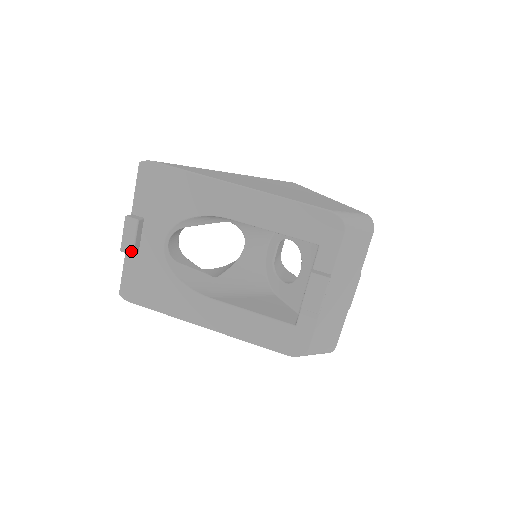
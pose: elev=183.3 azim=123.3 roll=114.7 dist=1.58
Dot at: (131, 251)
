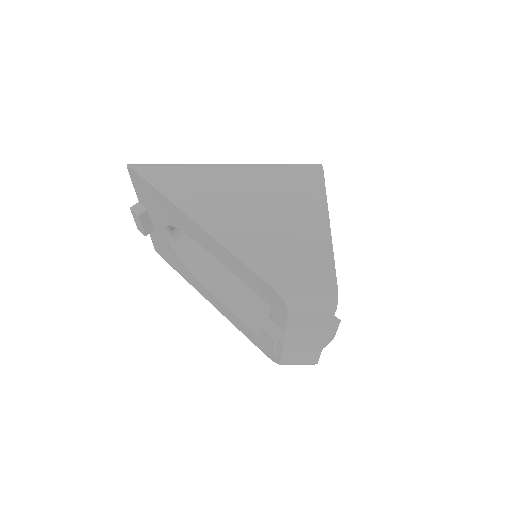
Dot at: (143, 233)
